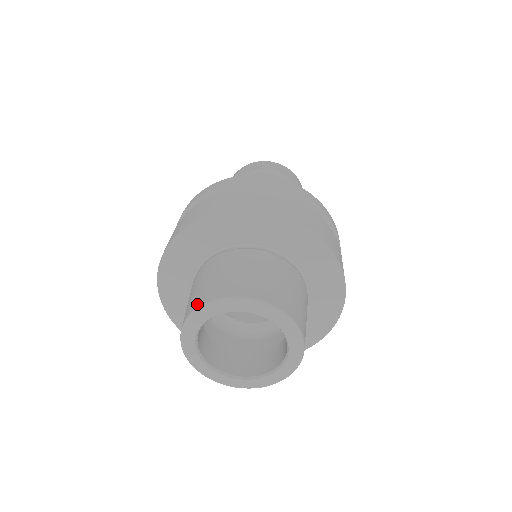
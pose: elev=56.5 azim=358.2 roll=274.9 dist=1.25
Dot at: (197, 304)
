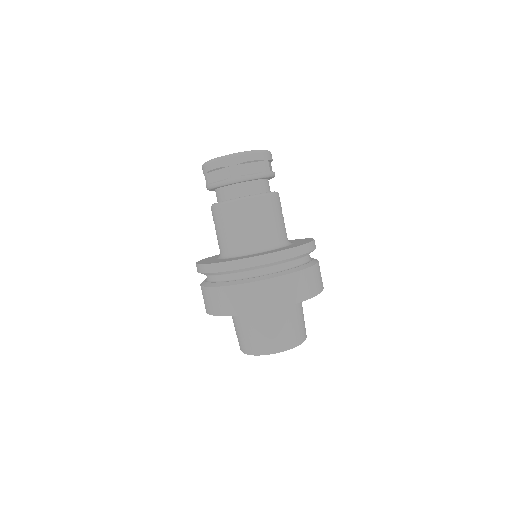
Dot at: (279, 349)
